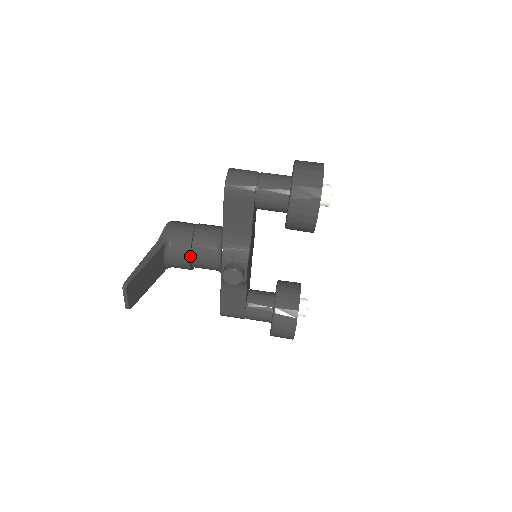
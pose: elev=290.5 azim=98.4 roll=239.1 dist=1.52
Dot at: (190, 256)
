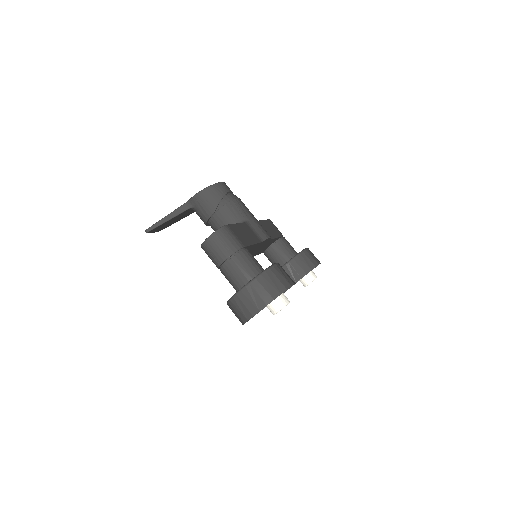
Dot at: (208, 224)
